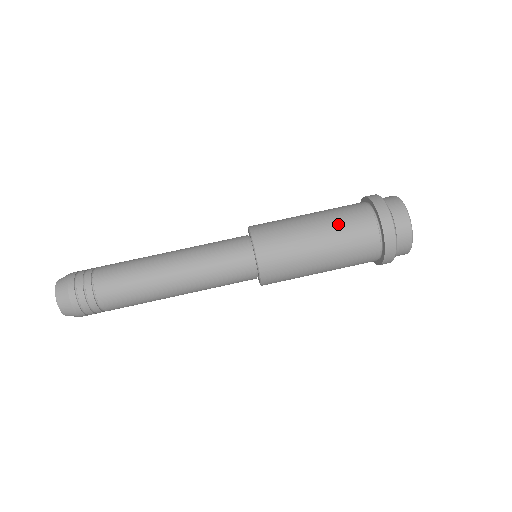
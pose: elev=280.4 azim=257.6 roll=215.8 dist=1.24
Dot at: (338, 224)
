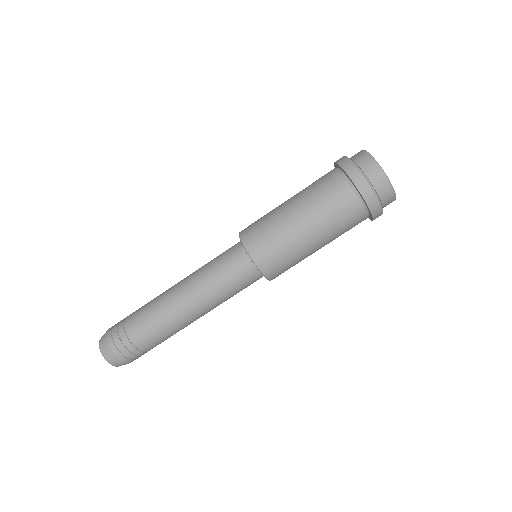
Dot at: (331, 225)
